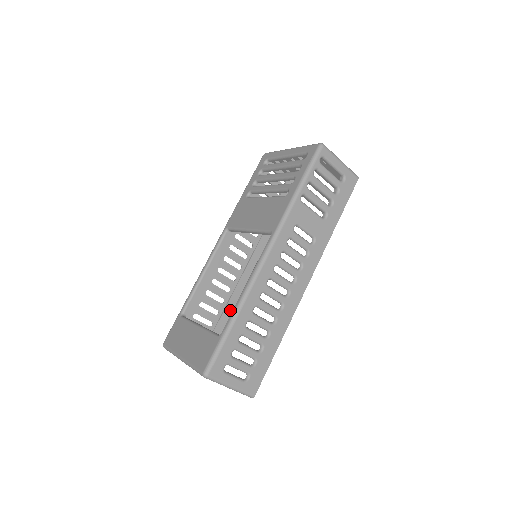
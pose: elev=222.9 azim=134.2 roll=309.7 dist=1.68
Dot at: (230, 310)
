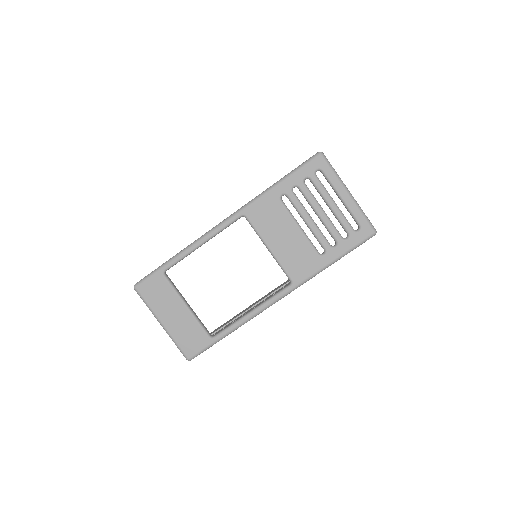
Dot at: occluded
